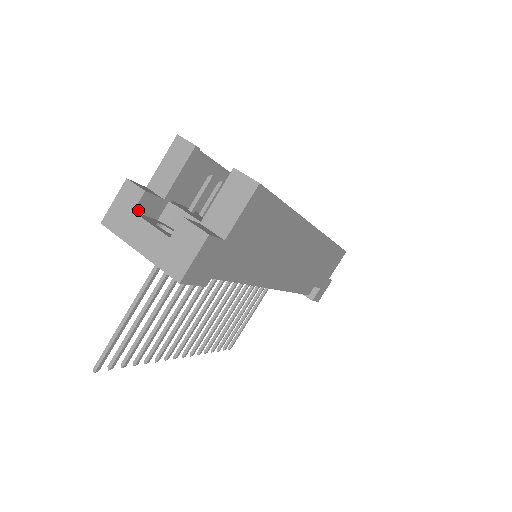
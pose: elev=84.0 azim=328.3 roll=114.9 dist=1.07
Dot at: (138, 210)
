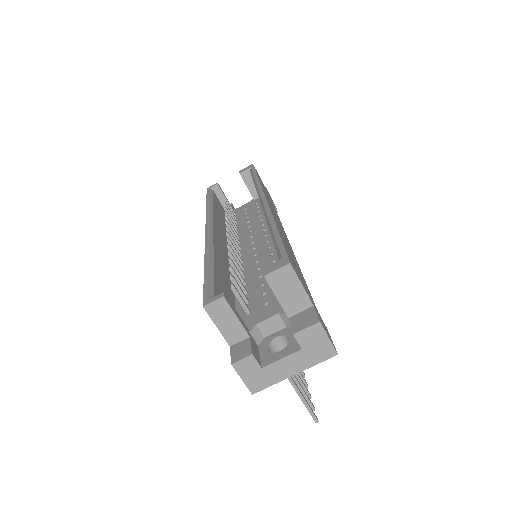
Dot at: (260, 363)
